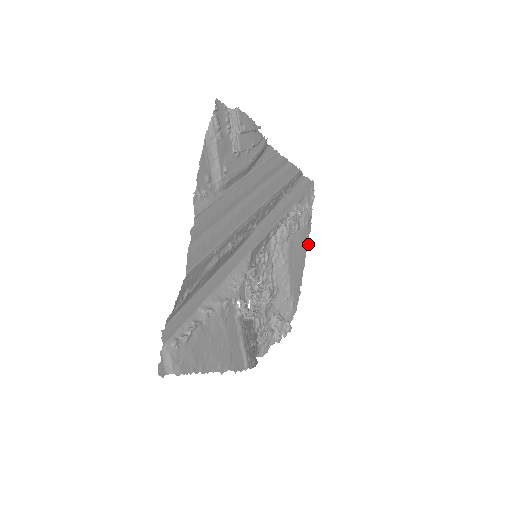
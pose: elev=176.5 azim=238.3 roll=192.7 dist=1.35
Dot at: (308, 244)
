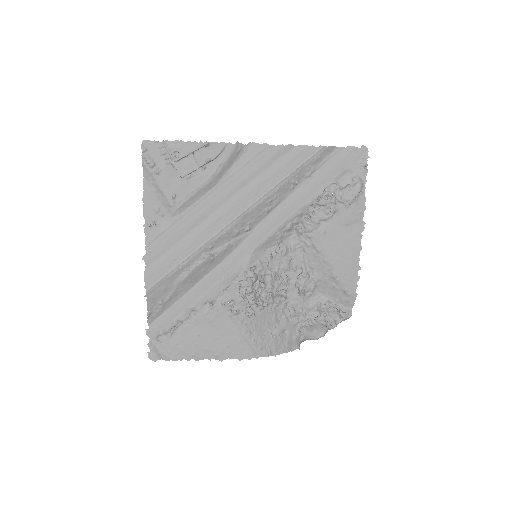
Dot at: (365, 223)
